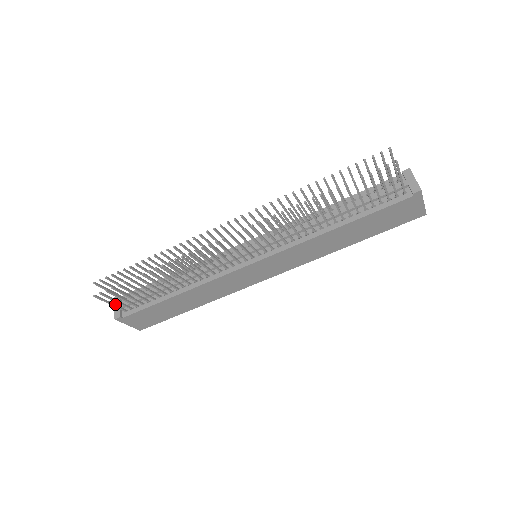
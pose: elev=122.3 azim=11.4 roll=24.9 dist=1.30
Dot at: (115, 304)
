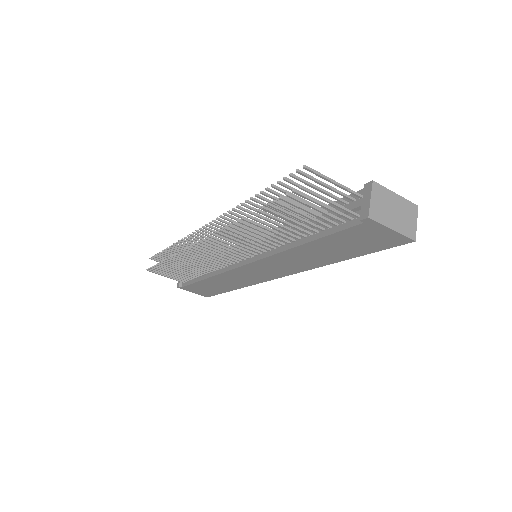
Dot at: occluded
